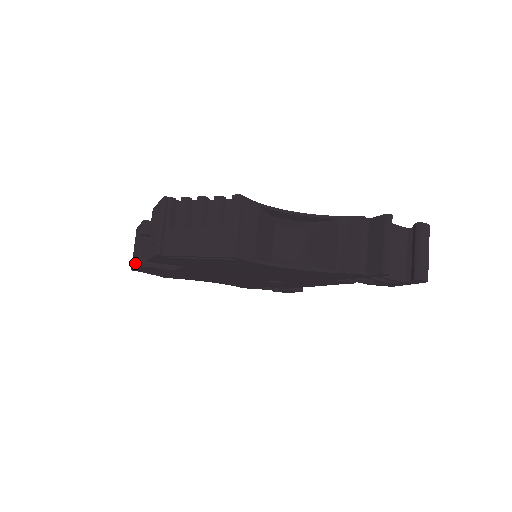
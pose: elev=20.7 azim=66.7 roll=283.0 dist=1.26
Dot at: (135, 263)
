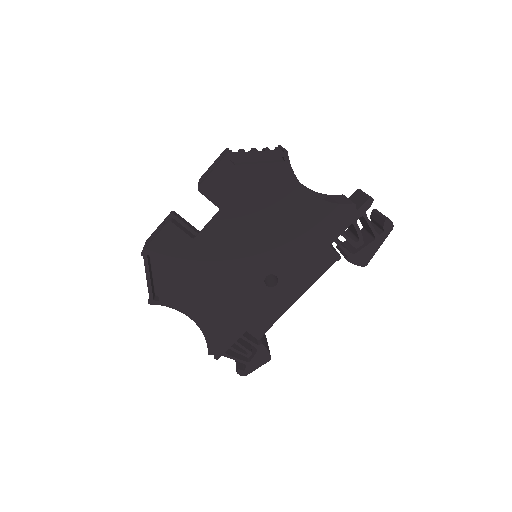
Dot at: (158, 232)
